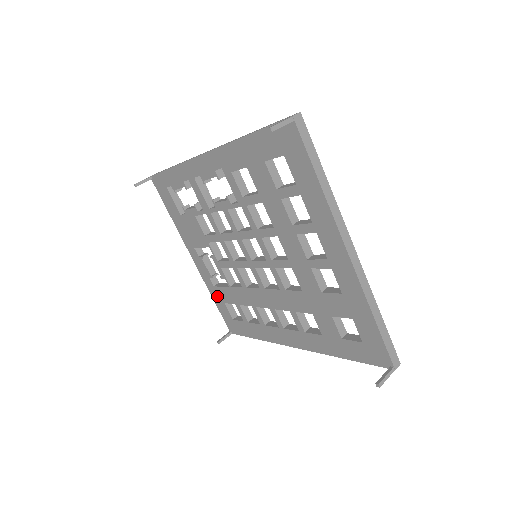
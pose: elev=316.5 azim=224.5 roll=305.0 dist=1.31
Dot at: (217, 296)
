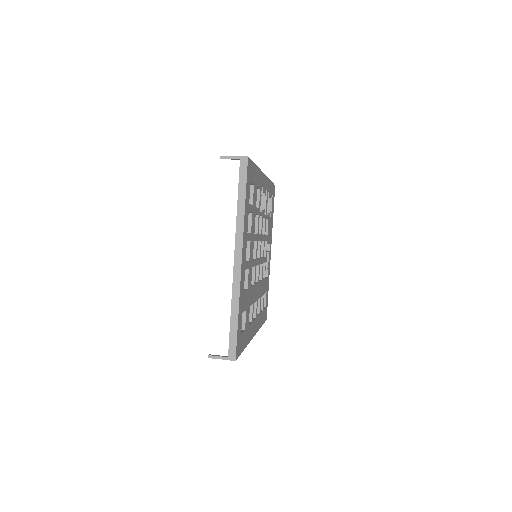
Dot at: occluded
